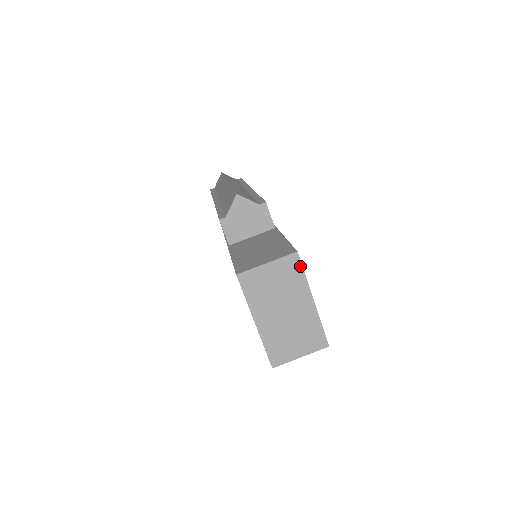
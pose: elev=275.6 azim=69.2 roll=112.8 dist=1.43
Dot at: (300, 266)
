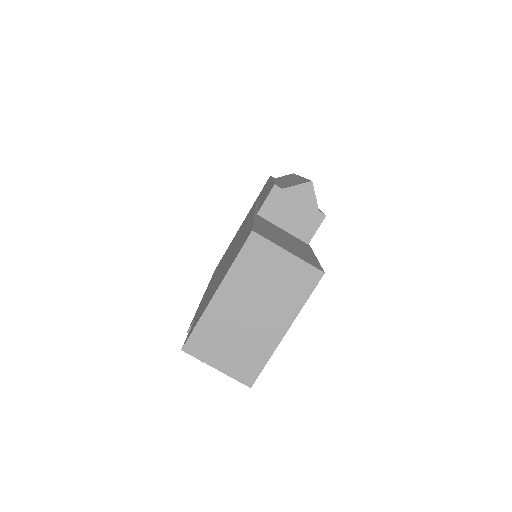
Dot at: (312, 288)
